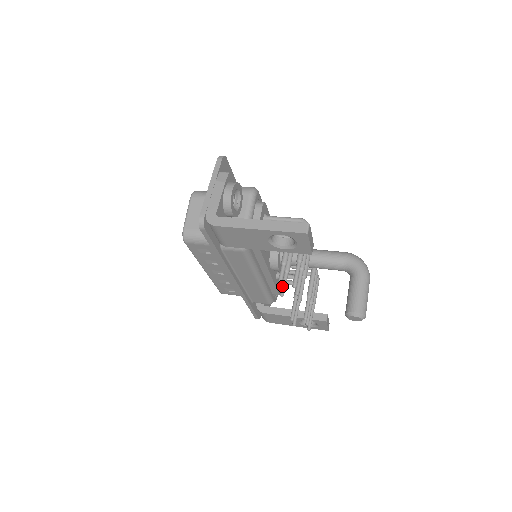
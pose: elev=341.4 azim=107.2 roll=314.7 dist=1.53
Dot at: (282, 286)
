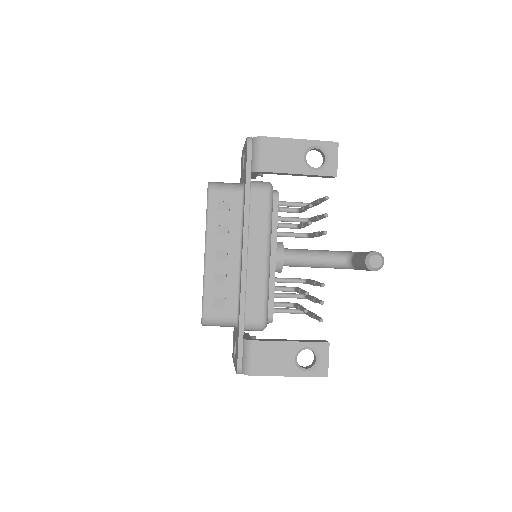
Dot at: (307, 222)
